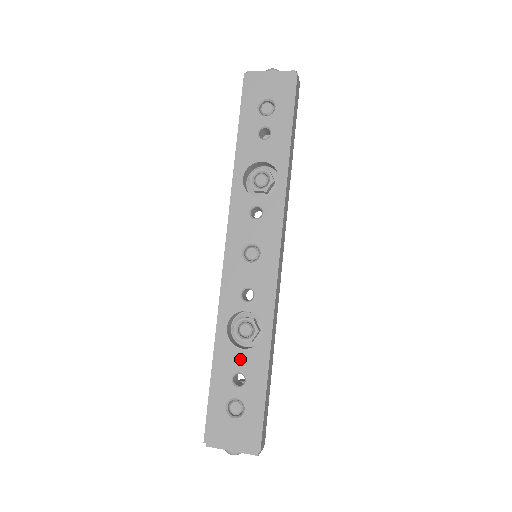
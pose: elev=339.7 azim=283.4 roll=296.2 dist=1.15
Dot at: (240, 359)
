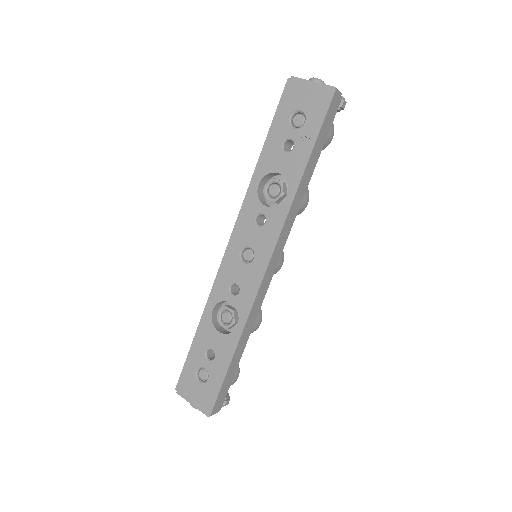
Dot at: (215, 339)
